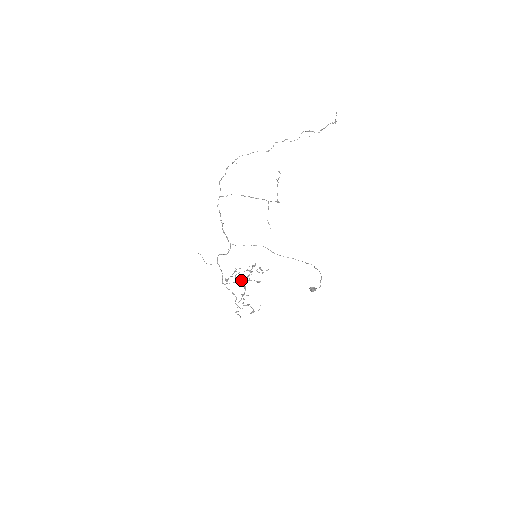
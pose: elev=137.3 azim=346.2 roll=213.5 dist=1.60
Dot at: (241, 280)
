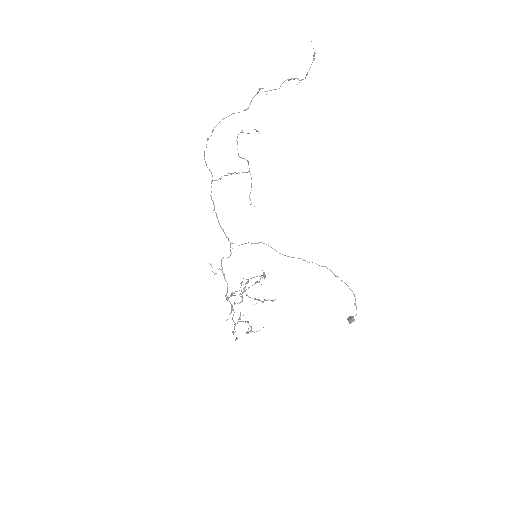
Dot at: (255, 299)
